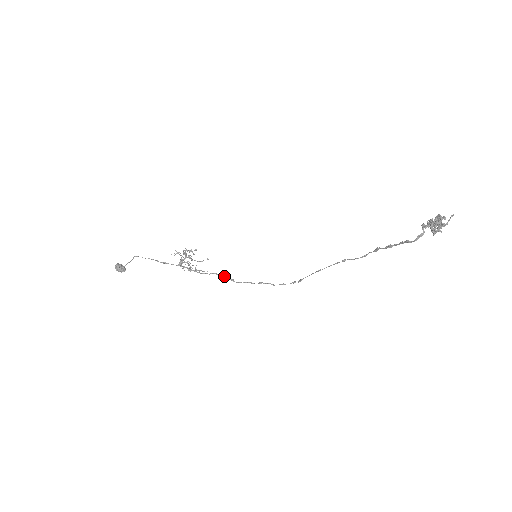
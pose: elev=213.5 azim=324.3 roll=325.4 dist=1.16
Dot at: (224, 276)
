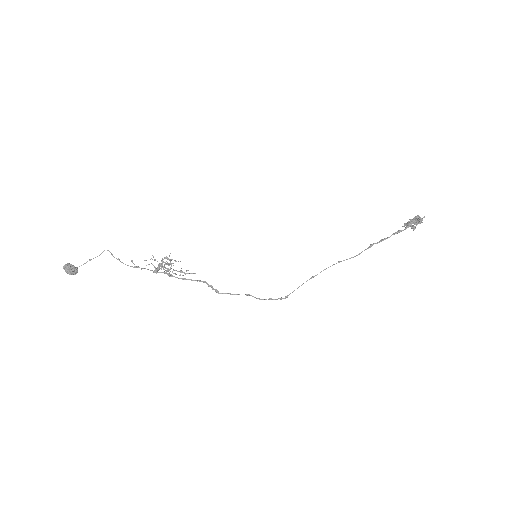
Dot at: occluded
